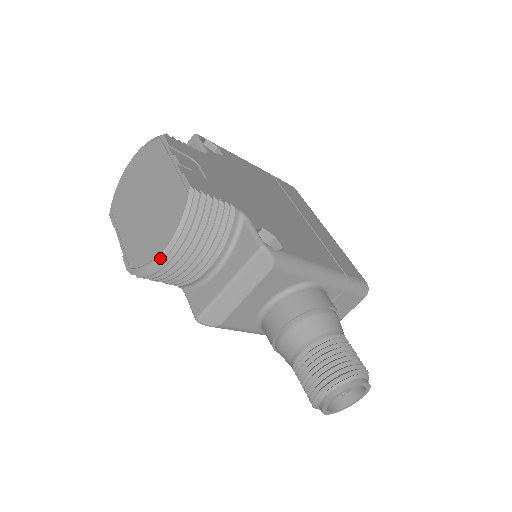
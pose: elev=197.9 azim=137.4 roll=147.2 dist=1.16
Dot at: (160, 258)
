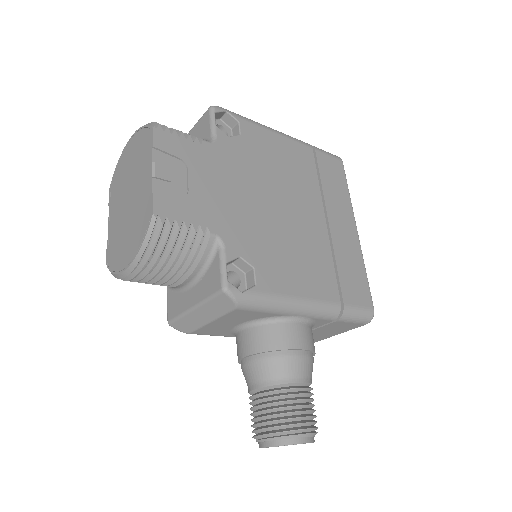
Dot at: (124, 274)
